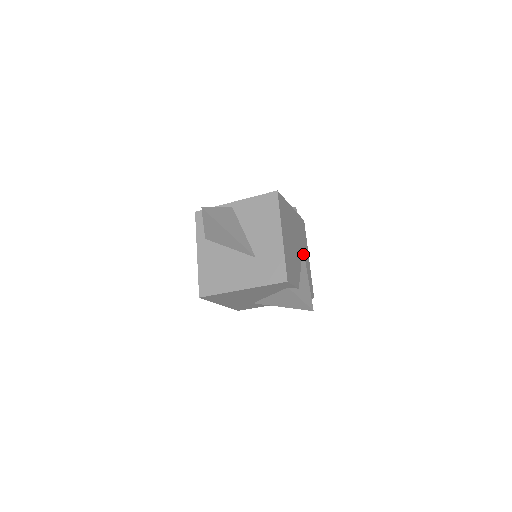
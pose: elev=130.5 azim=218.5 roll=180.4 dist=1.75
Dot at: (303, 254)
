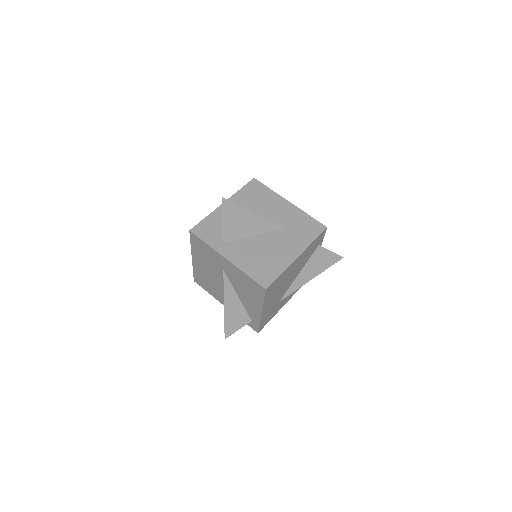
Dot at: occluded
